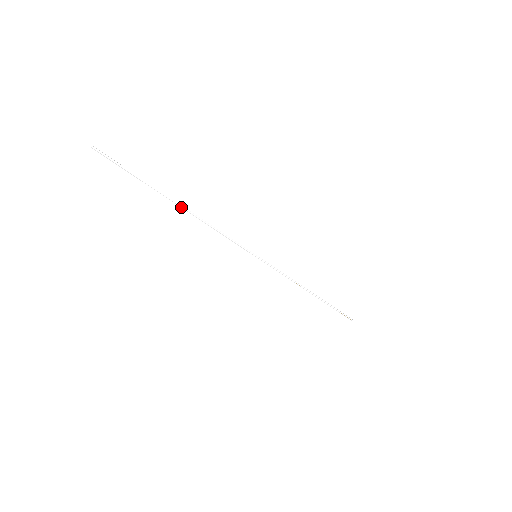
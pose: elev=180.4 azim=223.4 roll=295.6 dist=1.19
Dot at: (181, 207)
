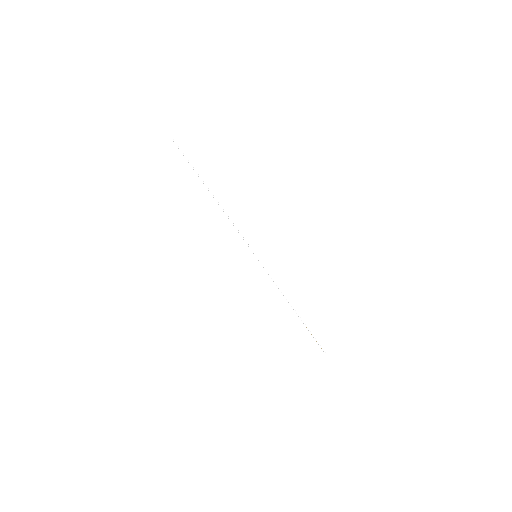
Dot at: (213, 197)
